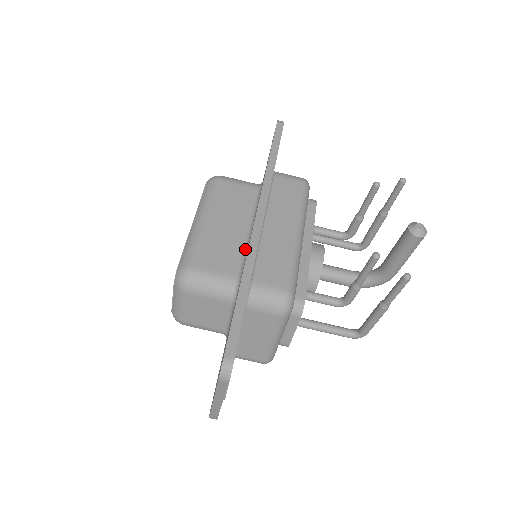
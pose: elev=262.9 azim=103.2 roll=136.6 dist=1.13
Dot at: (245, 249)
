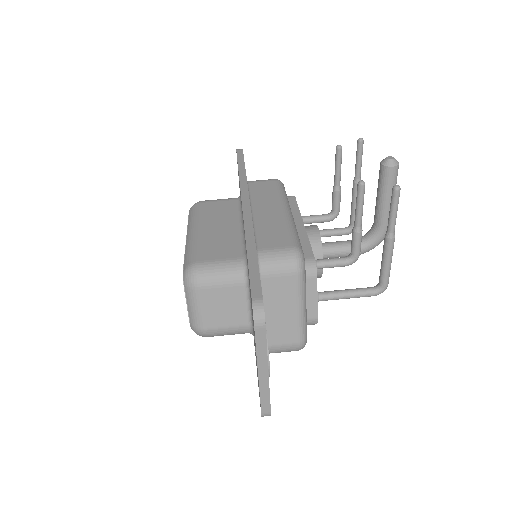
Dot at: (242, 238)
